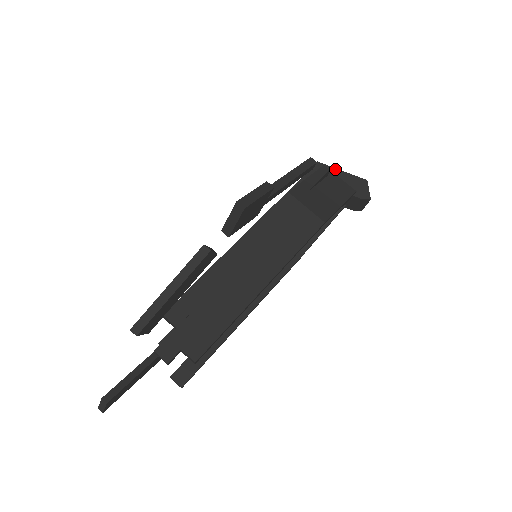
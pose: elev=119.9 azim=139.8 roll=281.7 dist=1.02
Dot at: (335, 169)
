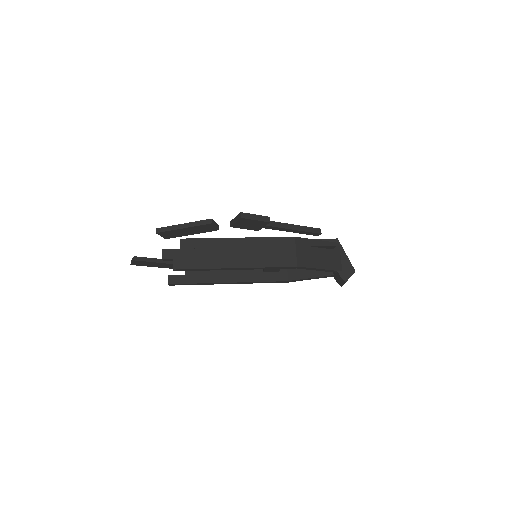
Dot at: (343, 250)
